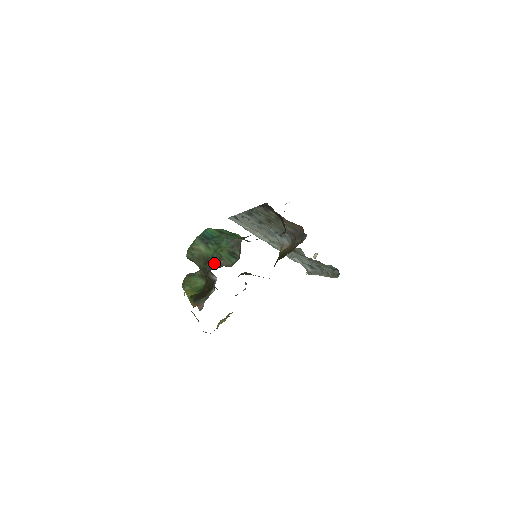
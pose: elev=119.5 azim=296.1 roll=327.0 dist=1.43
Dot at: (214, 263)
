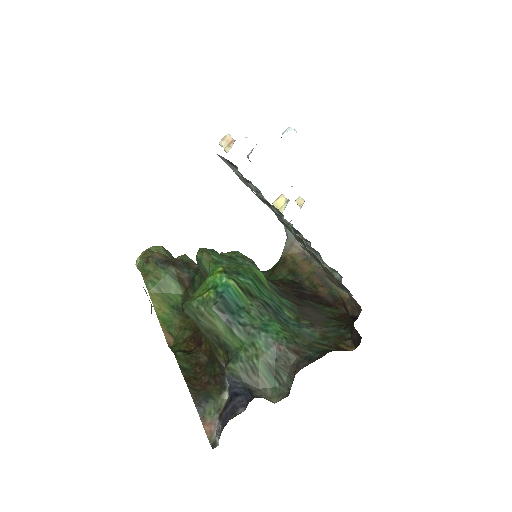
Dot at: (241, 373)
